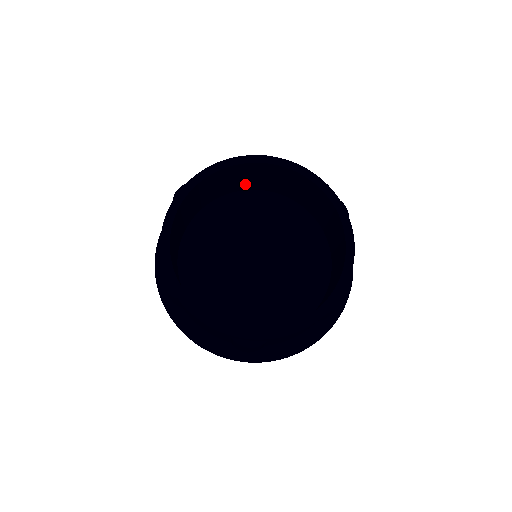
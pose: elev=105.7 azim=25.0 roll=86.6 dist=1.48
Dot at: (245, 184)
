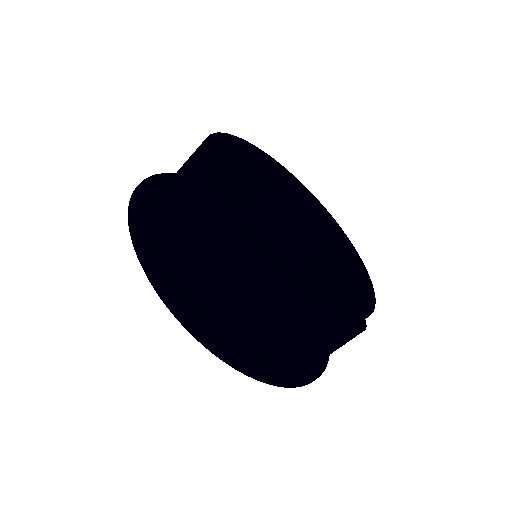
Dot at: (250, 204)
